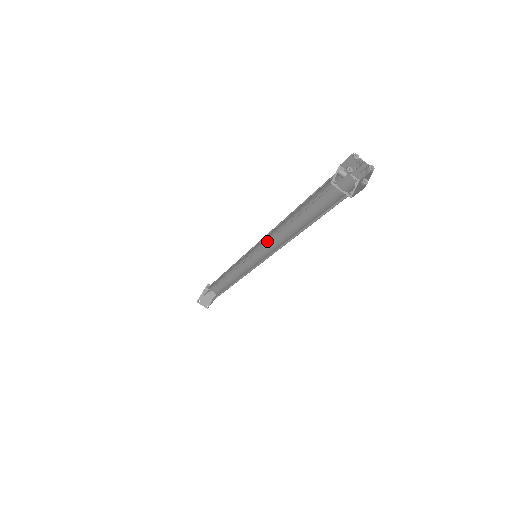
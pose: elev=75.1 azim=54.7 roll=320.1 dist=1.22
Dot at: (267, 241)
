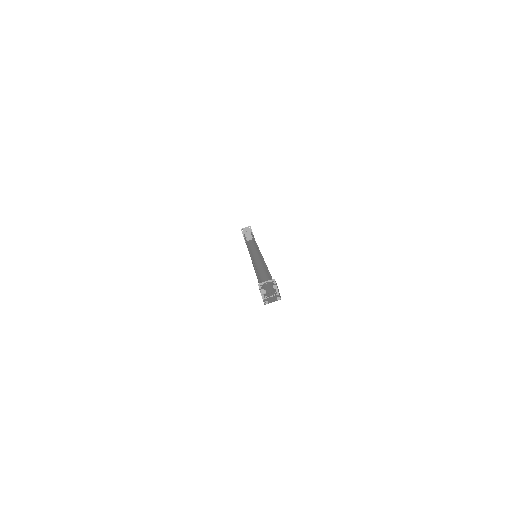
Dot at: occluded
